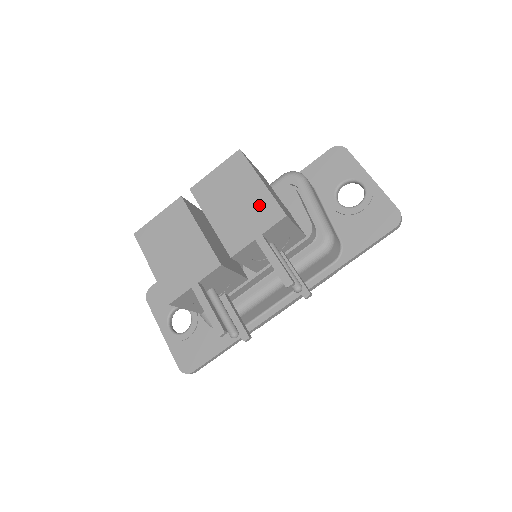
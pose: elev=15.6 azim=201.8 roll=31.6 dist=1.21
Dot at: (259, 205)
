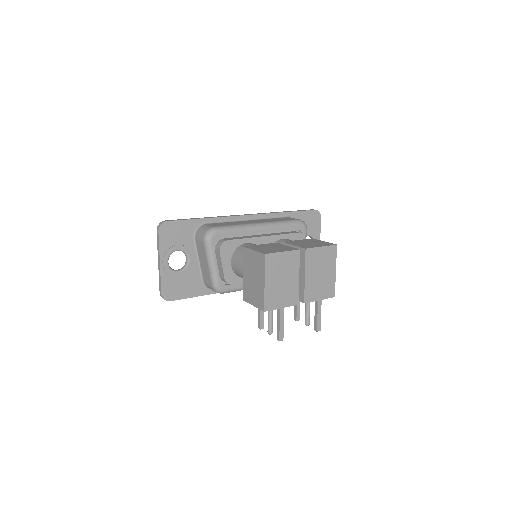
Dot at: (328, 284)
